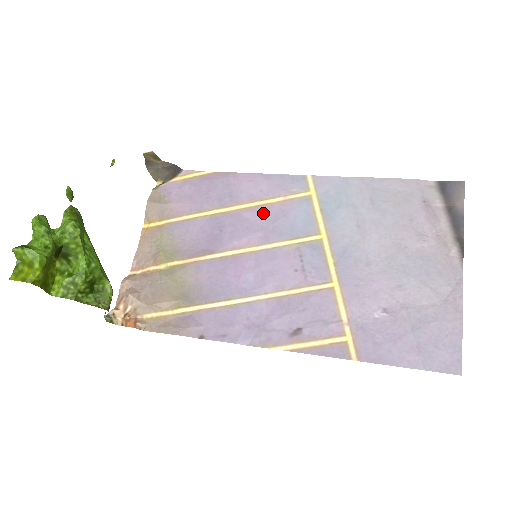
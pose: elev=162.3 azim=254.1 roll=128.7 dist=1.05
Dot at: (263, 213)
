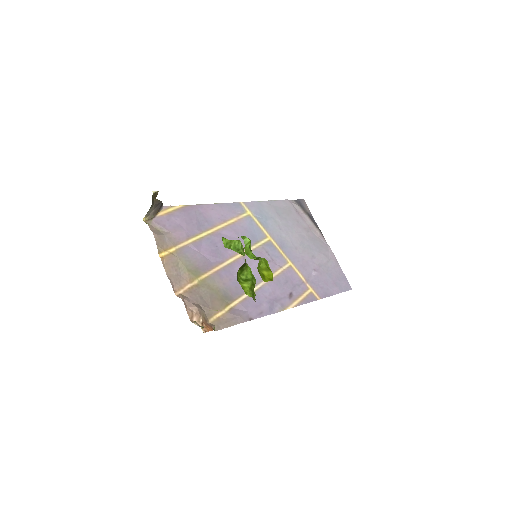
Dot at: (233, 230)
